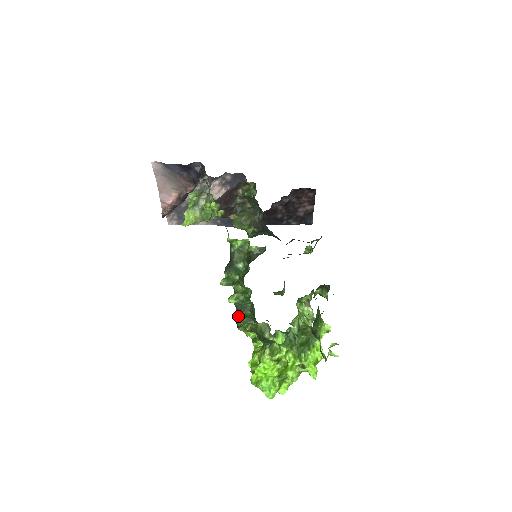
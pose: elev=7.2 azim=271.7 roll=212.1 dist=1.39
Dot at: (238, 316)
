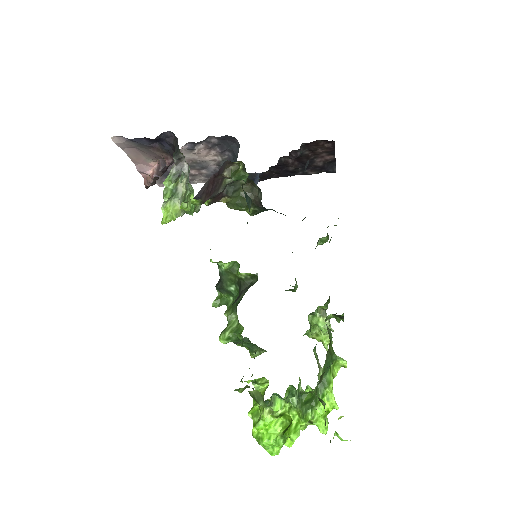
Dot at: occluded
